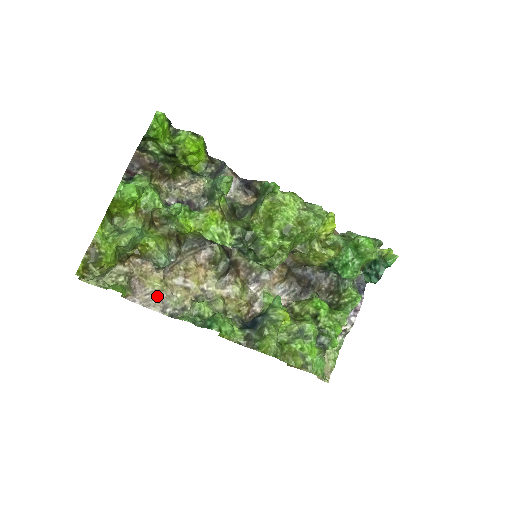
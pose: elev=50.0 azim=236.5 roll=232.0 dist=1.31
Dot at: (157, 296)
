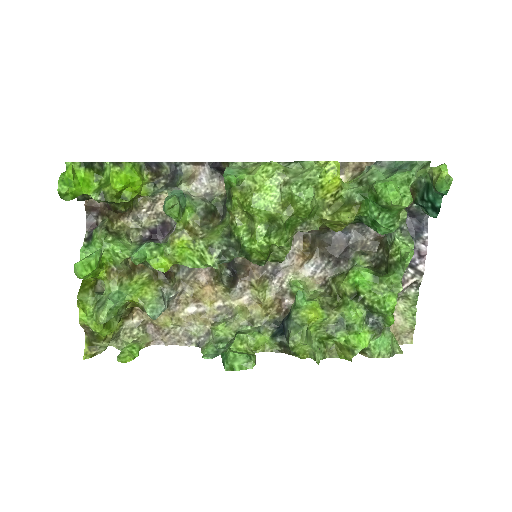
Dot at: (176, 332)
